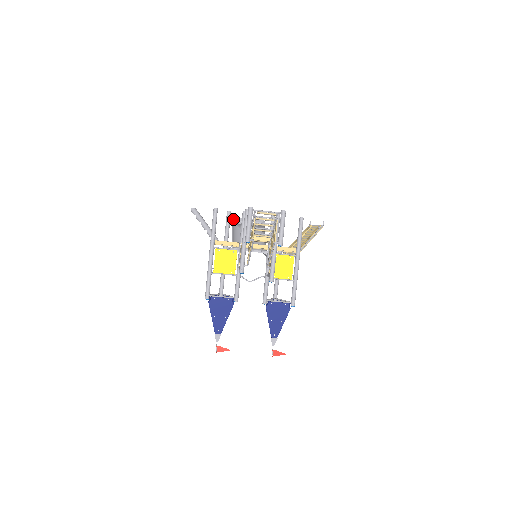
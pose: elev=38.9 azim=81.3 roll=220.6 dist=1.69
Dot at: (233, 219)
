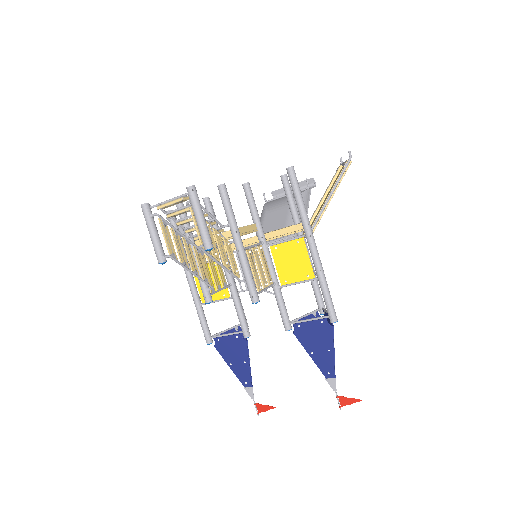
Dot at: occluded
